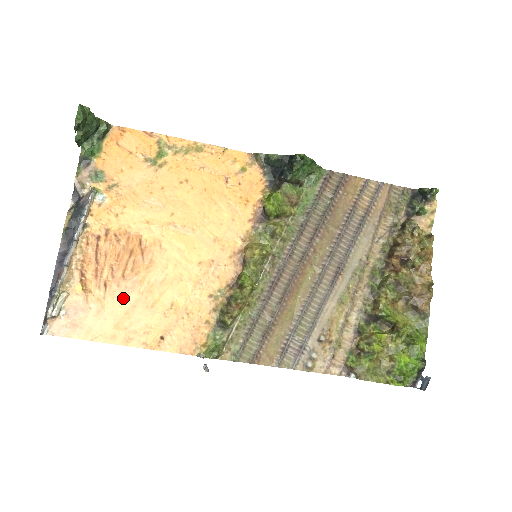
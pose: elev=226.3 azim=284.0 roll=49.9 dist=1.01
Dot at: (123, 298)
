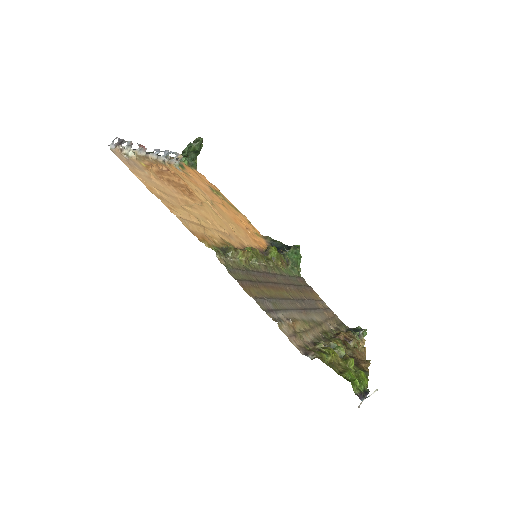
Dot at: (168, 189)
